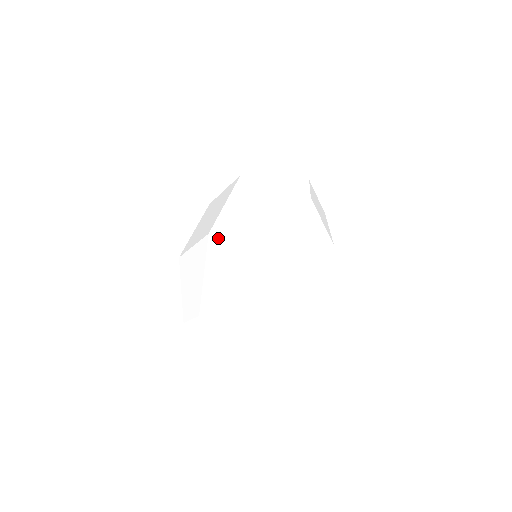
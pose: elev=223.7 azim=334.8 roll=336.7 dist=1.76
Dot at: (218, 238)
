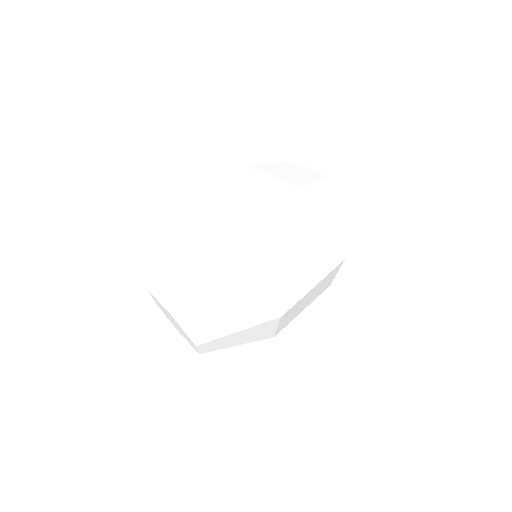
Dot at: (187, 218)
